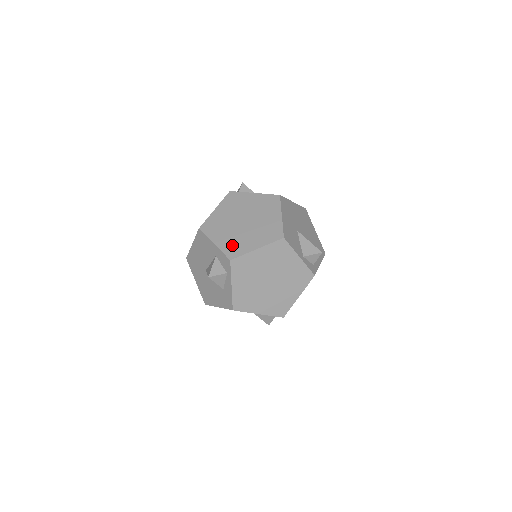
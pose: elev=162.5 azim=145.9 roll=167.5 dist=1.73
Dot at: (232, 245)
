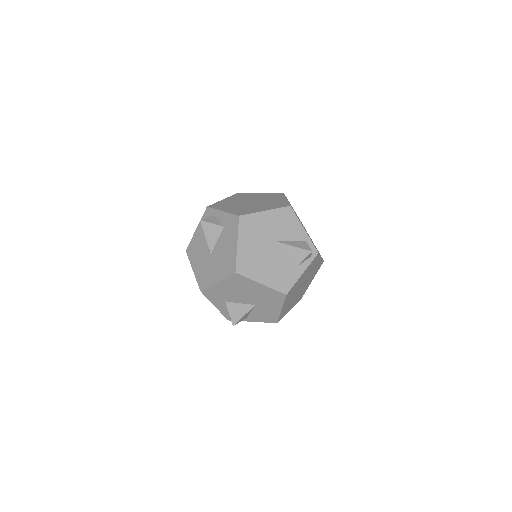
Dot at: occluded
